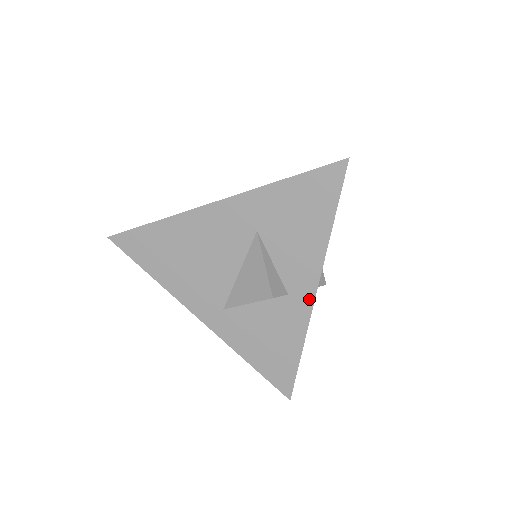
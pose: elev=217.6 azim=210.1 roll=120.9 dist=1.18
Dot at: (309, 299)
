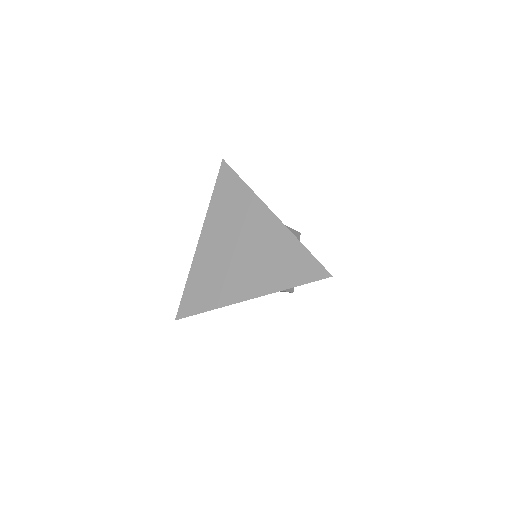
Dot at: occluded
